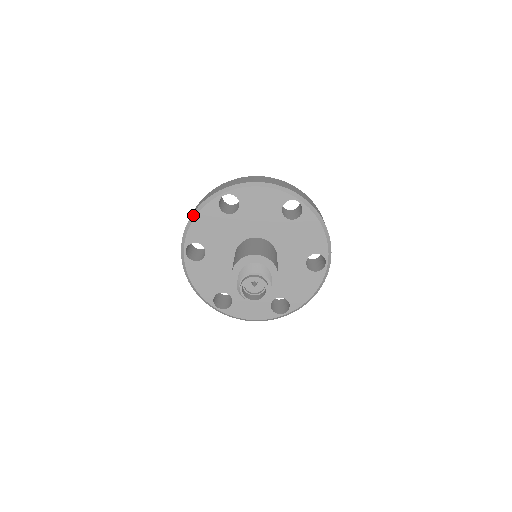
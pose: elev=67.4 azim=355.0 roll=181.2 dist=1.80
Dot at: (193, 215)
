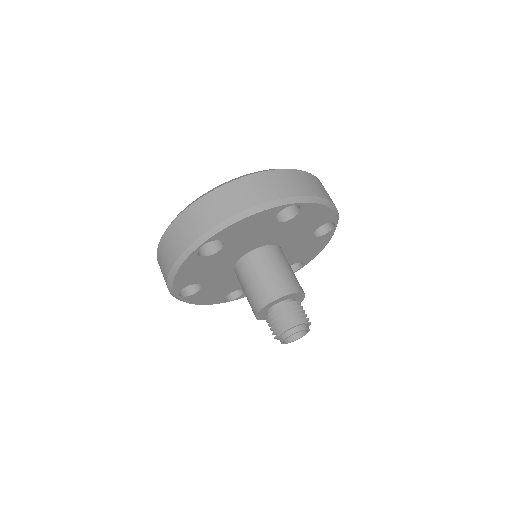
Dot at: (171, 274)
